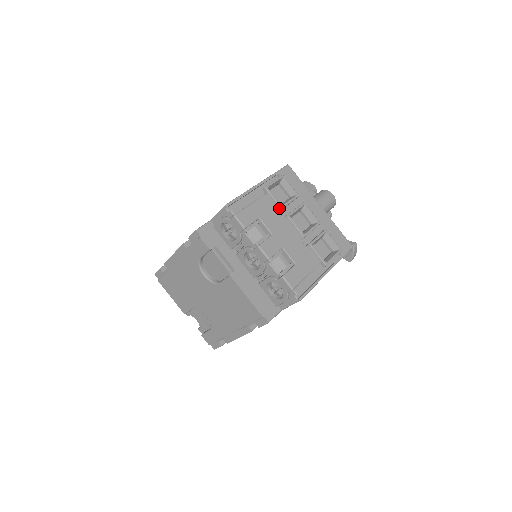
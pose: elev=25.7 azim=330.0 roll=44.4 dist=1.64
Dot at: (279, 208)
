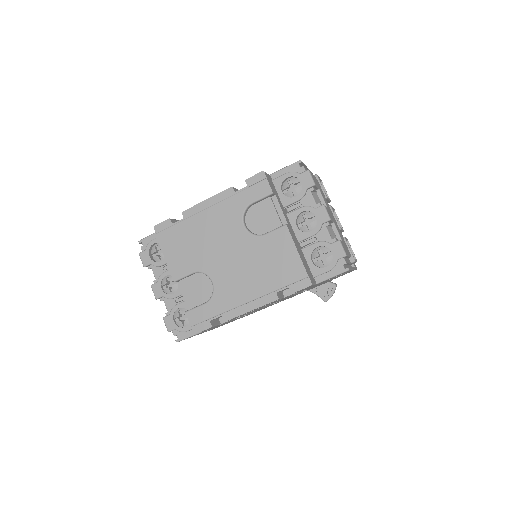
Dot at: (325, 196)
